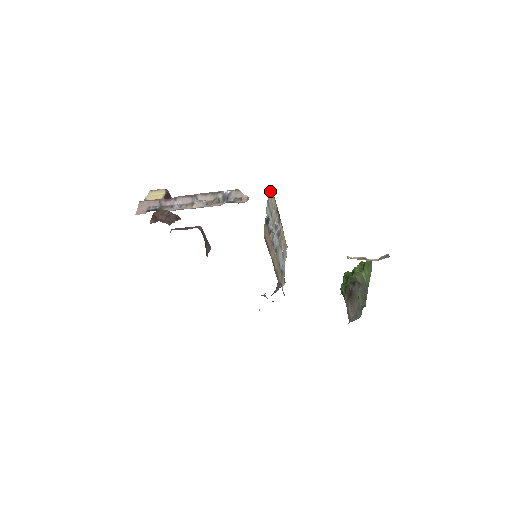
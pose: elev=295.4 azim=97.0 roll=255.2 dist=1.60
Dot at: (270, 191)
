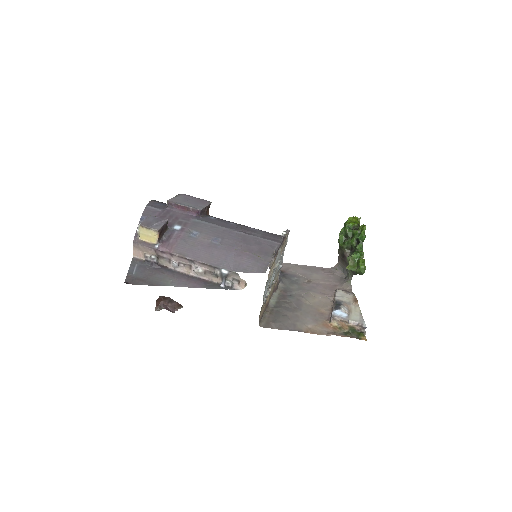
Dot at: occluded
